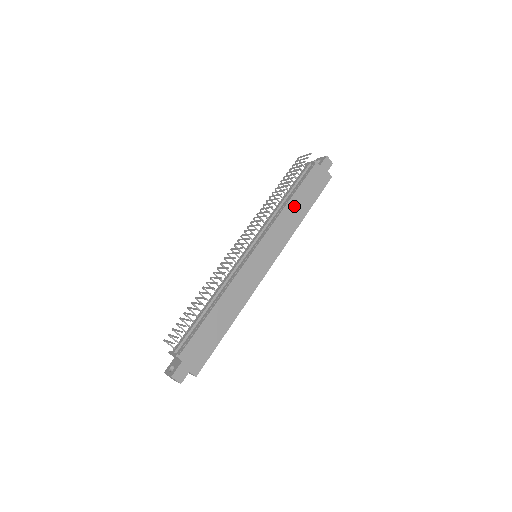
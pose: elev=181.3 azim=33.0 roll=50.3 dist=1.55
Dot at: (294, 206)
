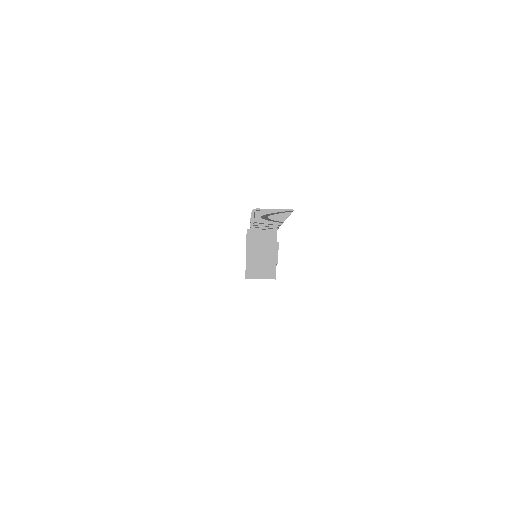
Dot at: occluded
